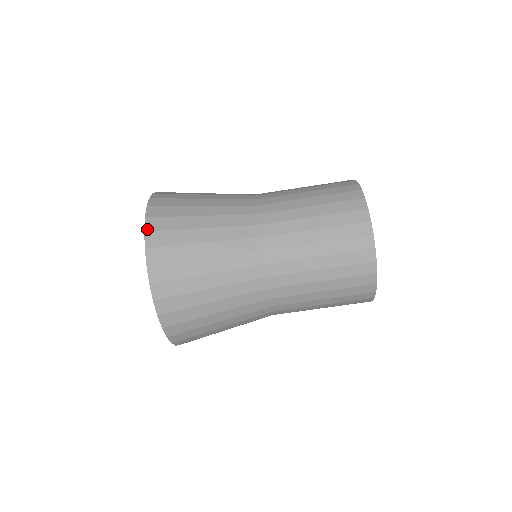
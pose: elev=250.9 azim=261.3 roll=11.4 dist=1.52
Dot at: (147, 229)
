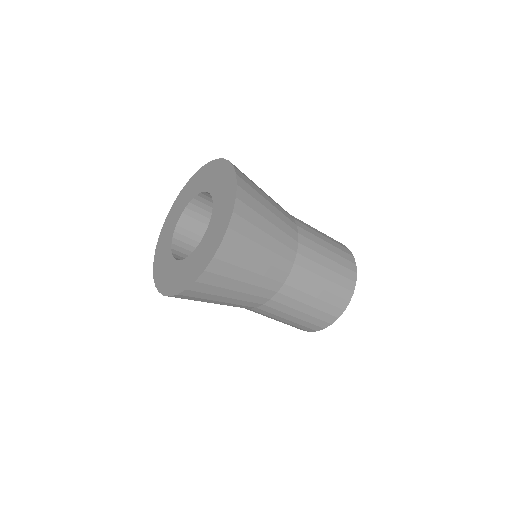
Dot at: (238, 196)
